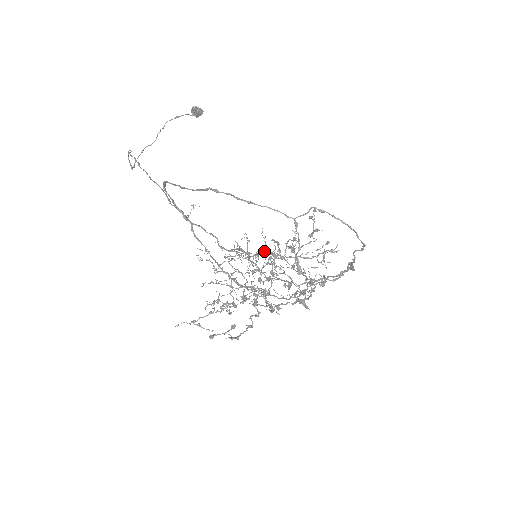
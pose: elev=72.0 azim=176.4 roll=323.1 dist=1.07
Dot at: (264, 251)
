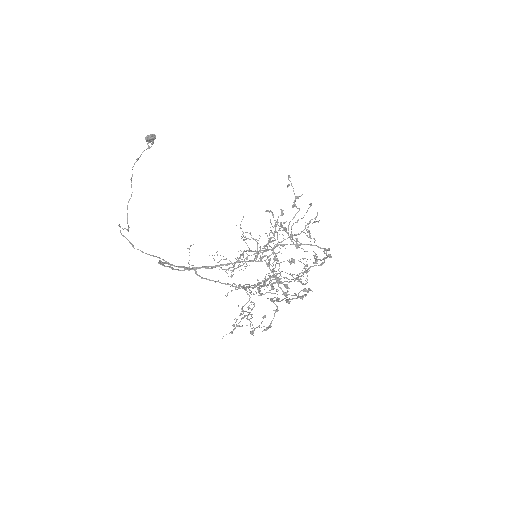
Dot at: (260, 251)
